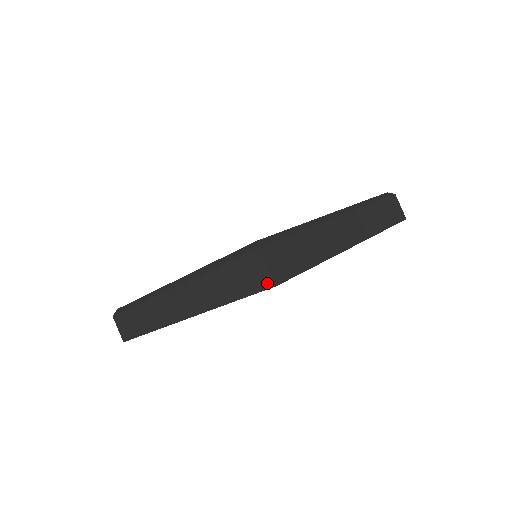
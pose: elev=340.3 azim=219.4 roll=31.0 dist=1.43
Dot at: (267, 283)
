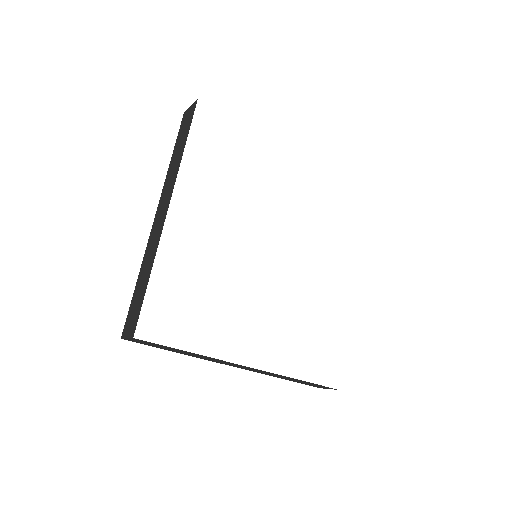
Dot at: (194, 107)
